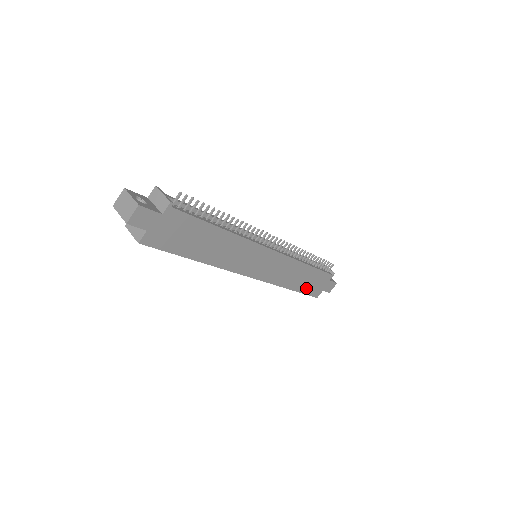
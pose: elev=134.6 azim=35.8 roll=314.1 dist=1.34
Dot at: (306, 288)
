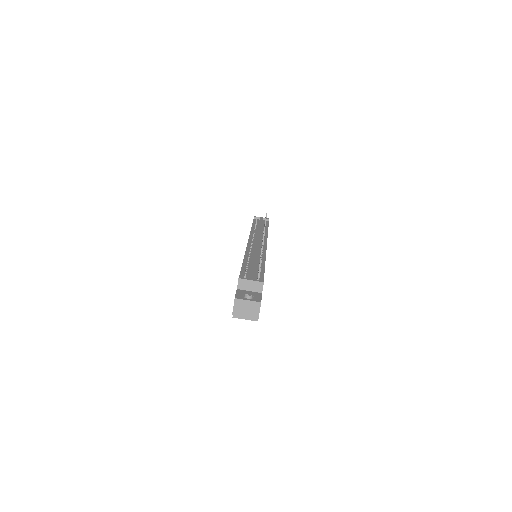
Dot at: occluded
